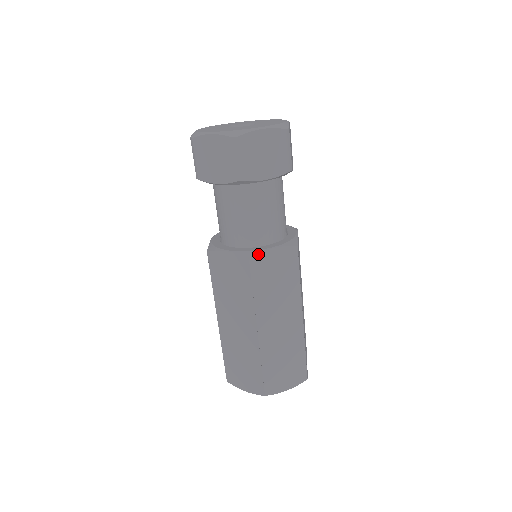
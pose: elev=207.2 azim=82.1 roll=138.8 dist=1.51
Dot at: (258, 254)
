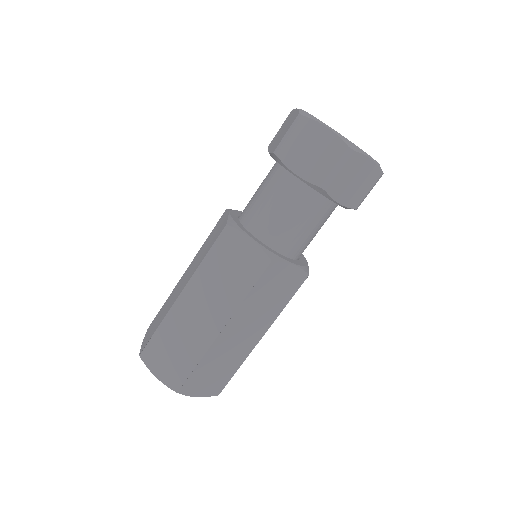
Dot at: (281, 262)
